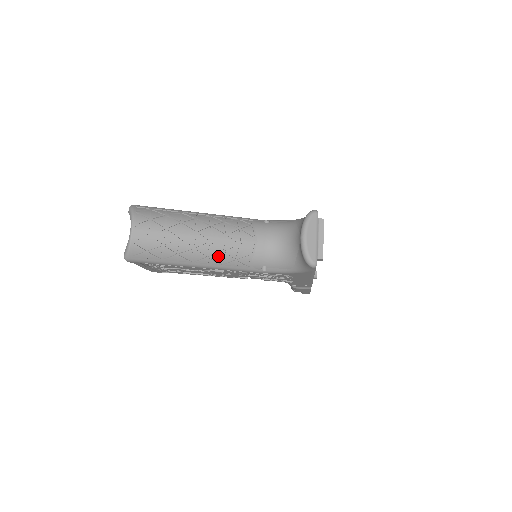
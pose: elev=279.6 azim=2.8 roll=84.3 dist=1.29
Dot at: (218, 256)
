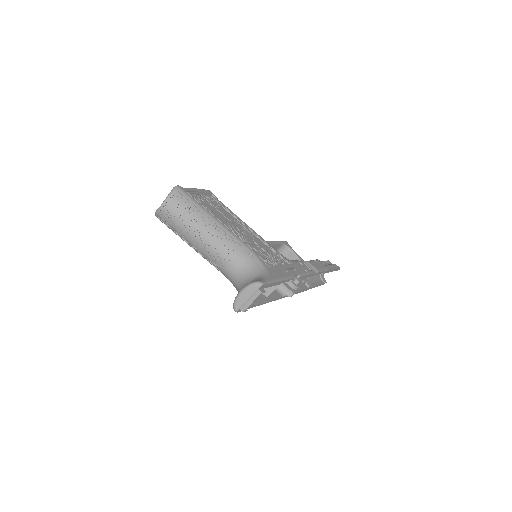
Dot at: (204, 253)
